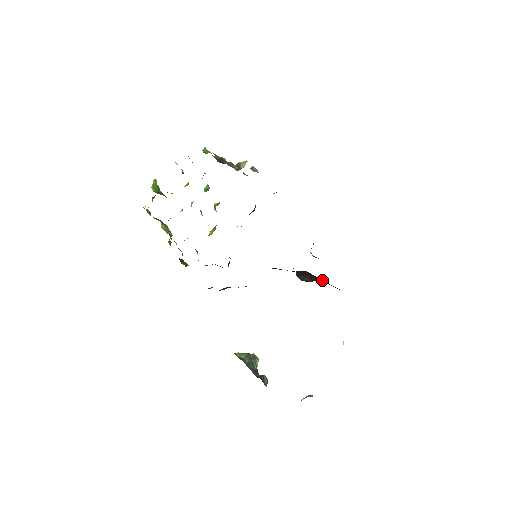
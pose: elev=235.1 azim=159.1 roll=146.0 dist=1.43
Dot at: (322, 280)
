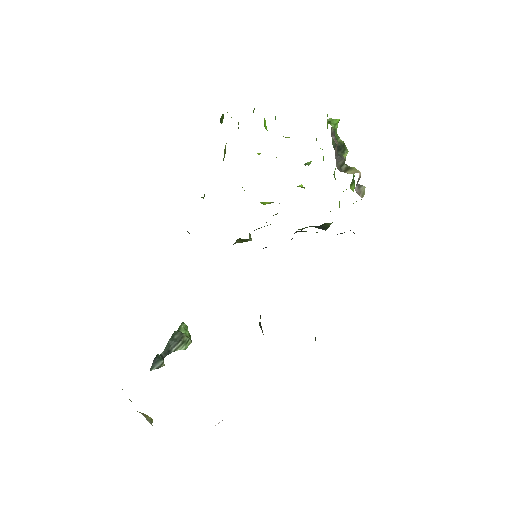
Dot at: occluded
